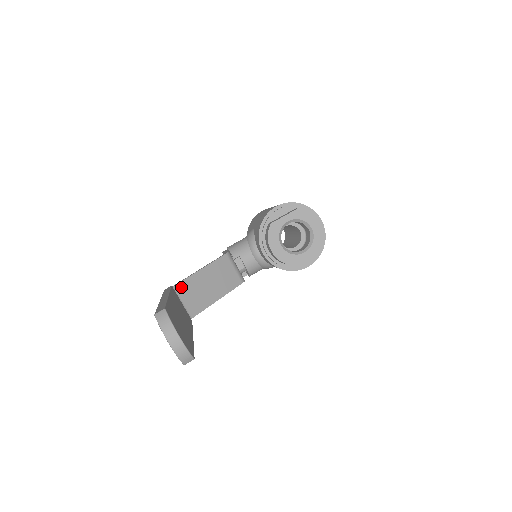
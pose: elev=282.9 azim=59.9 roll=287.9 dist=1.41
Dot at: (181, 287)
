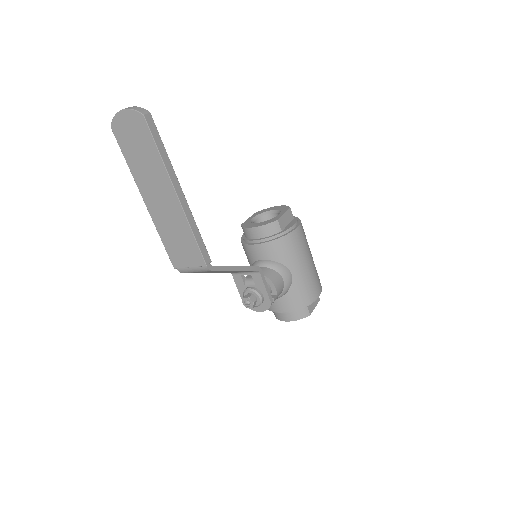
Dot at: occluded
